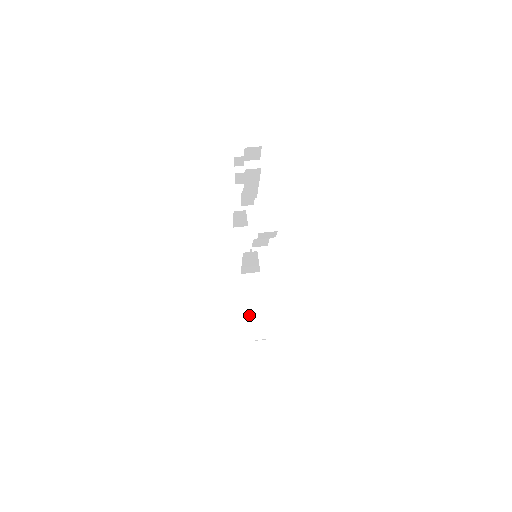
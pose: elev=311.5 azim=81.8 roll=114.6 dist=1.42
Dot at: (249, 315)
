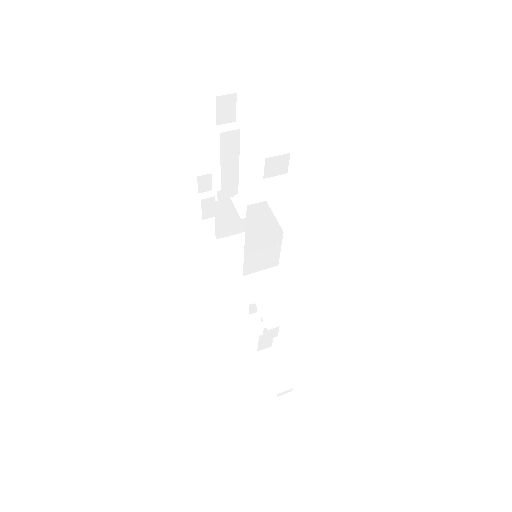
Dot at: (270, 324)
